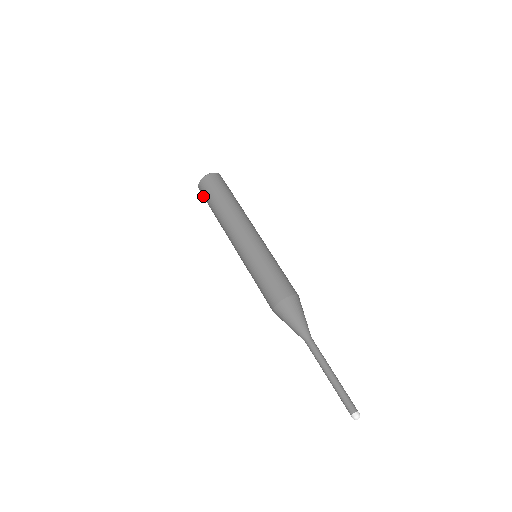
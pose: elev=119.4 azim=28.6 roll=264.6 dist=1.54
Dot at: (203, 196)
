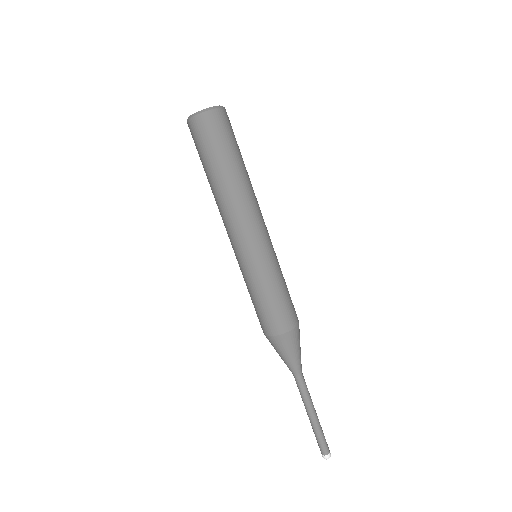
Dot at: (194, 137)
